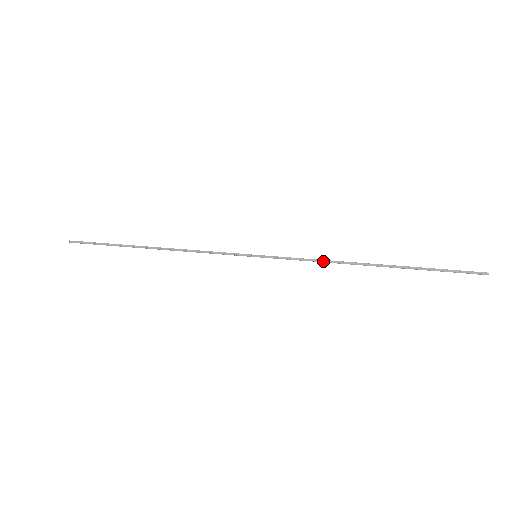
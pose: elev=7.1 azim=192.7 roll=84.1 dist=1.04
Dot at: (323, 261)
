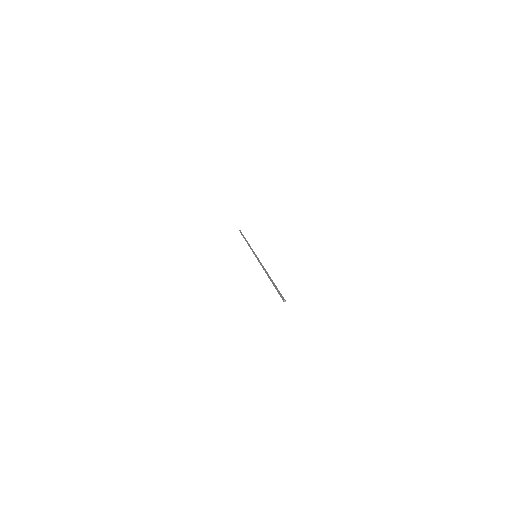
Dot at: (262, 267)
